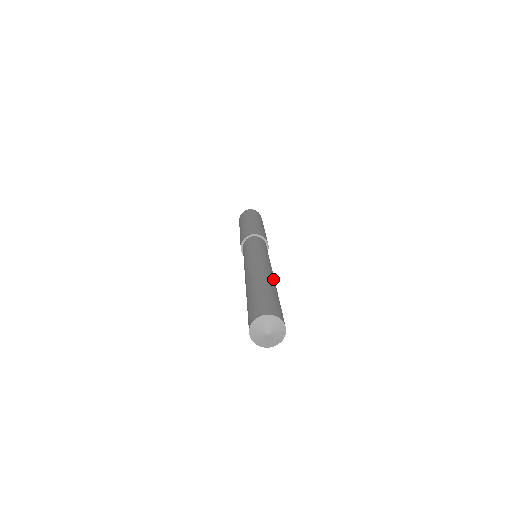
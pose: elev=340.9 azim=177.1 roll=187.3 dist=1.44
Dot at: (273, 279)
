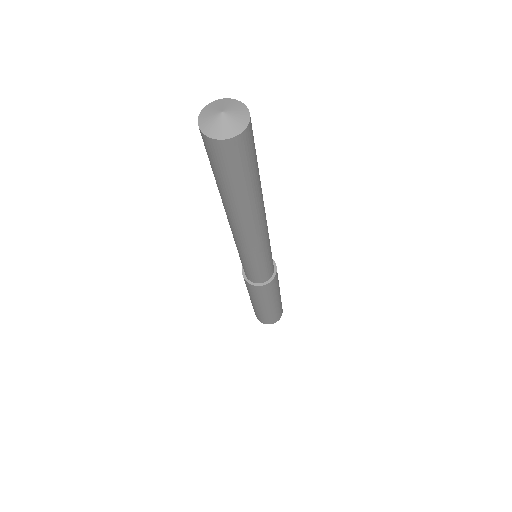
Dot at: occluded
